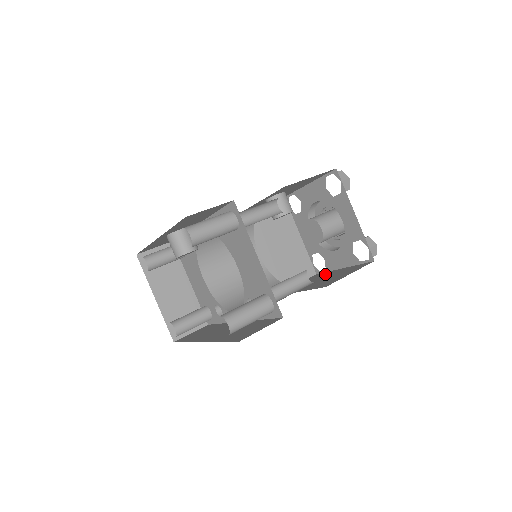
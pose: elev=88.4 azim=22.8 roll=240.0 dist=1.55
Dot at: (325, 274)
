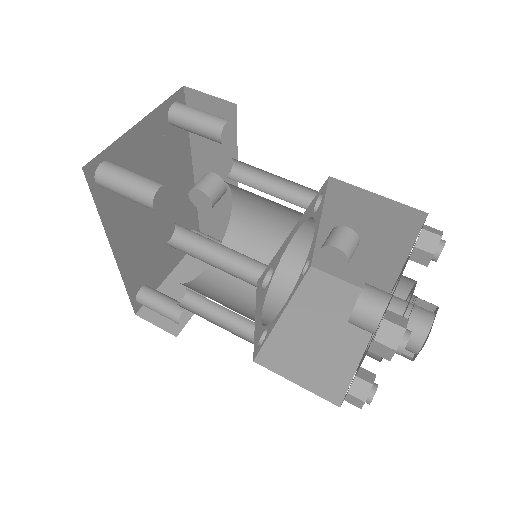
Dot at: occluded
